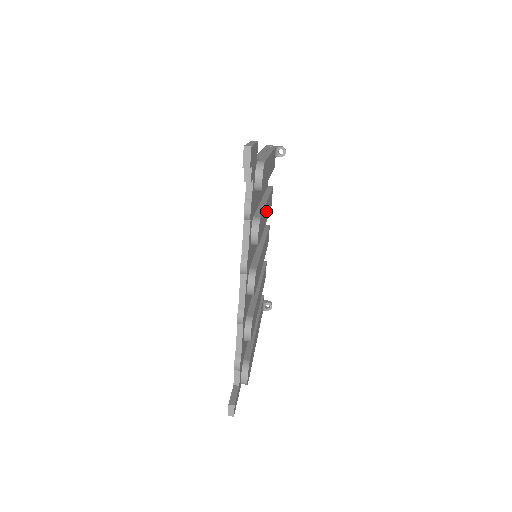
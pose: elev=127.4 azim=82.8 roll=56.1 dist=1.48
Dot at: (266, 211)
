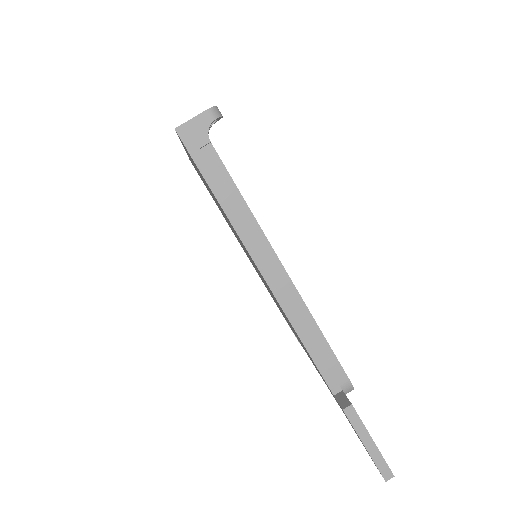
Dot at: occluded
